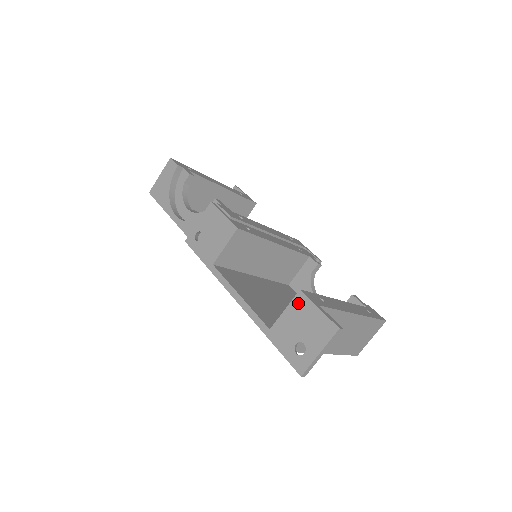
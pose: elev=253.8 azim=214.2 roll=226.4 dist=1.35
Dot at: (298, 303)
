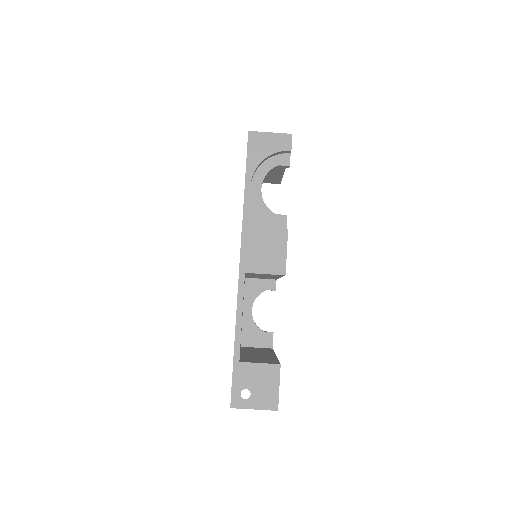
Dot at: (272, 370)
